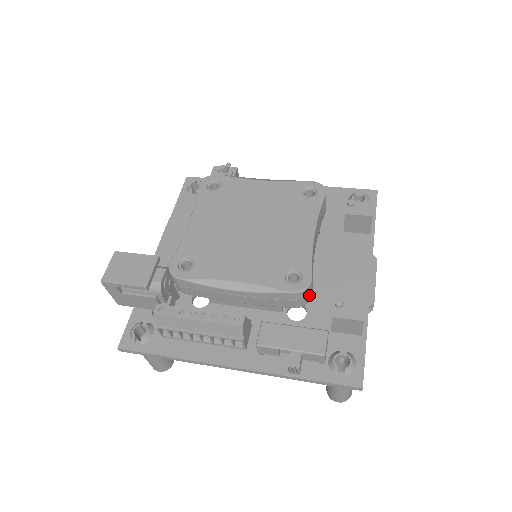
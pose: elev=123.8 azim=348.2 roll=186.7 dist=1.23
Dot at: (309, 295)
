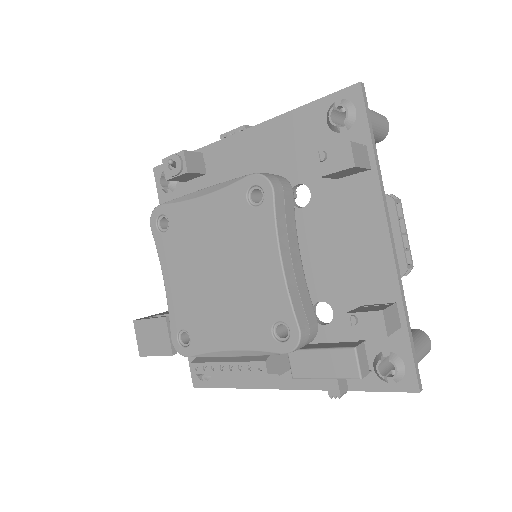
Dot at: (310, 336)
